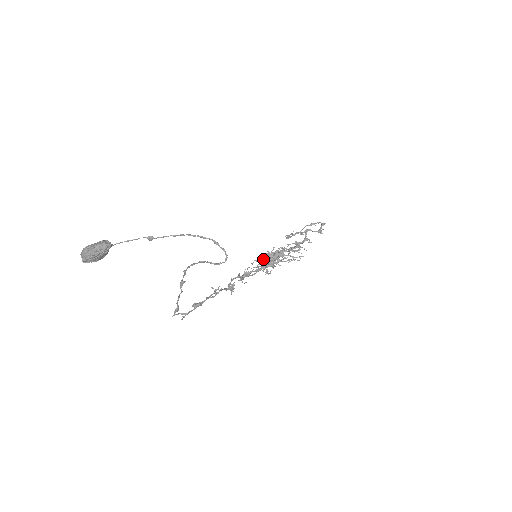
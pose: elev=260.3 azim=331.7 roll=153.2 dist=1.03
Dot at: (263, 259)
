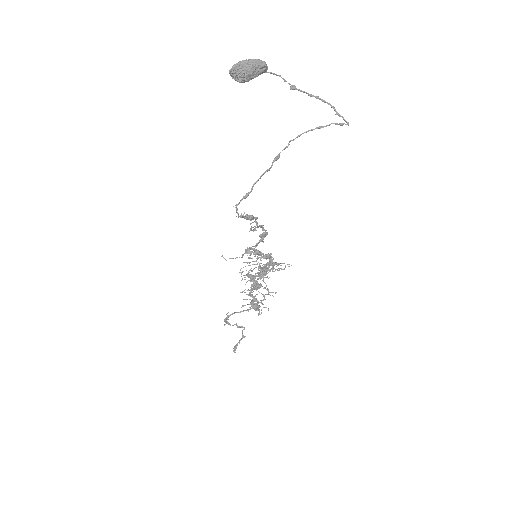
Dot at: occluded
